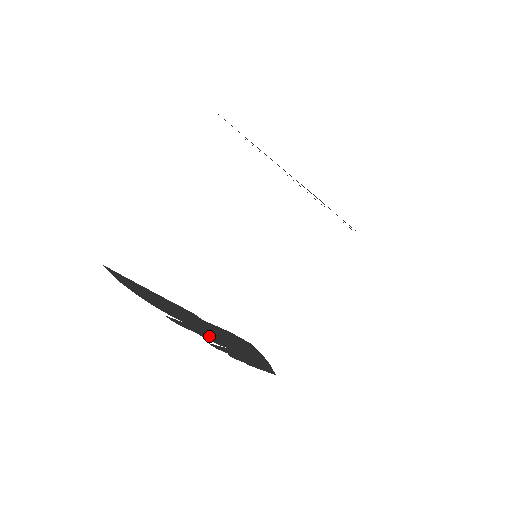
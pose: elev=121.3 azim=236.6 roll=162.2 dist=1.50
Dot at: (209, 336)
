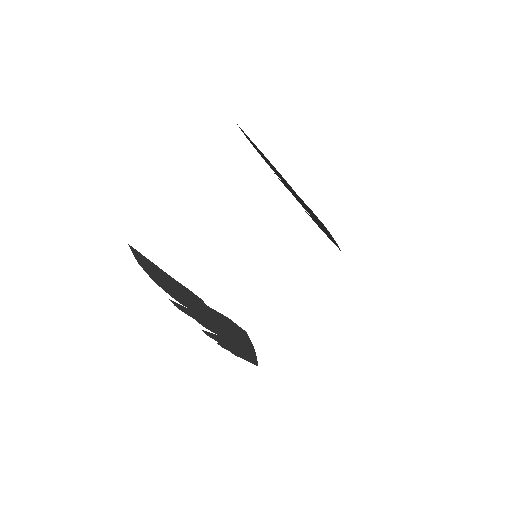
Dot at: (206, 322)
